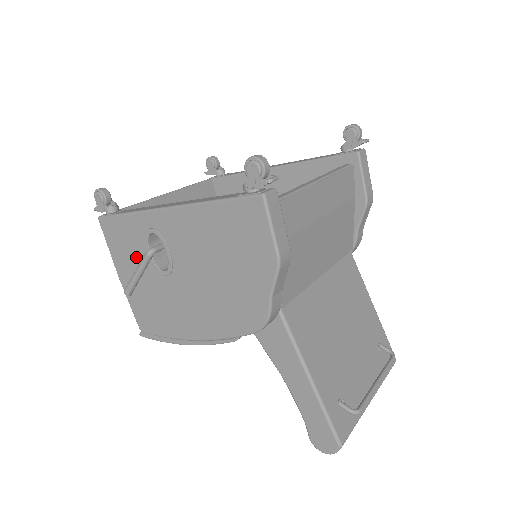
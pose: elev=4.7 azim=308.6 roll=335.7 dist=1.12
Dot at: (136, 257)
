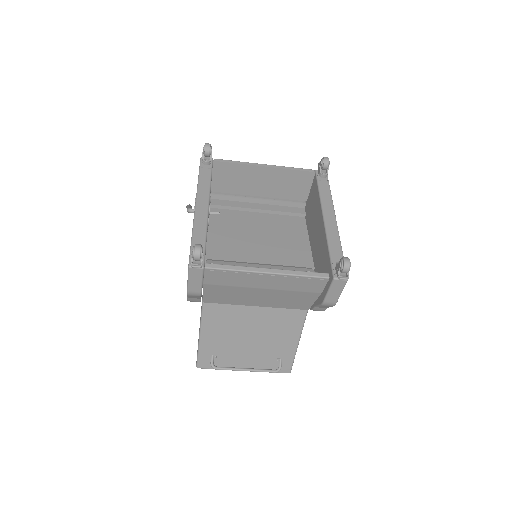
Dot at: occluded
